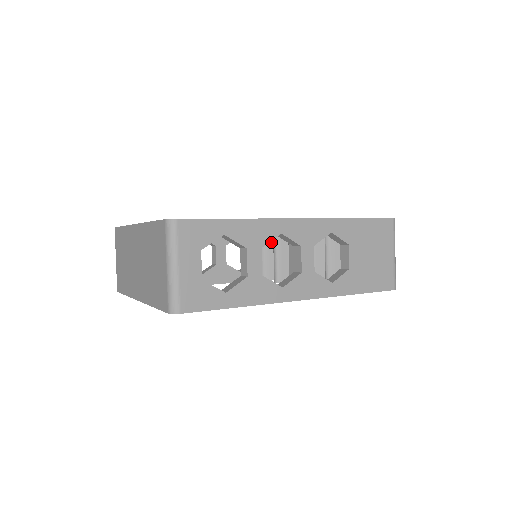
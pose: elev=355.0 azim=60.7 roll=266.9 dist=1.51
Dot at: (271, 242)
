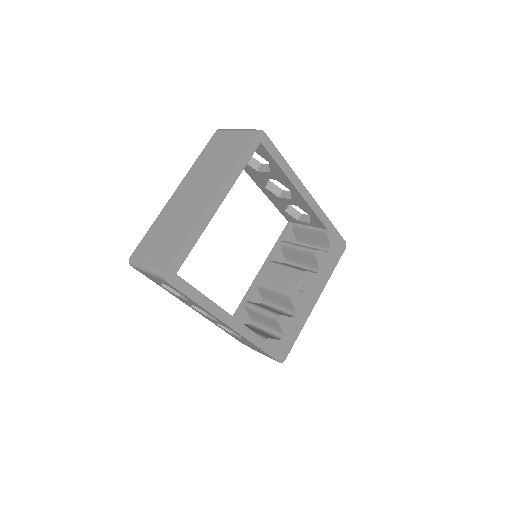
Dot at: occluded
